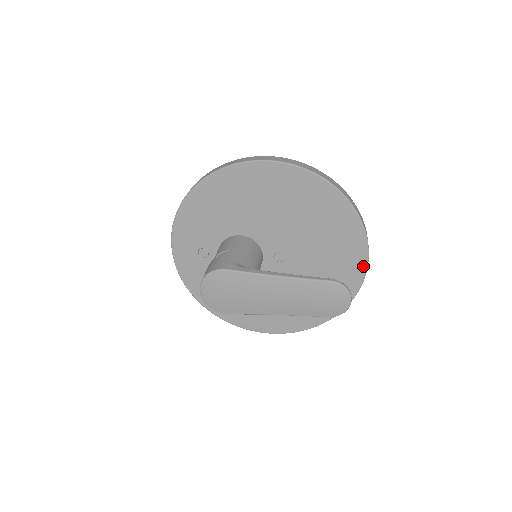
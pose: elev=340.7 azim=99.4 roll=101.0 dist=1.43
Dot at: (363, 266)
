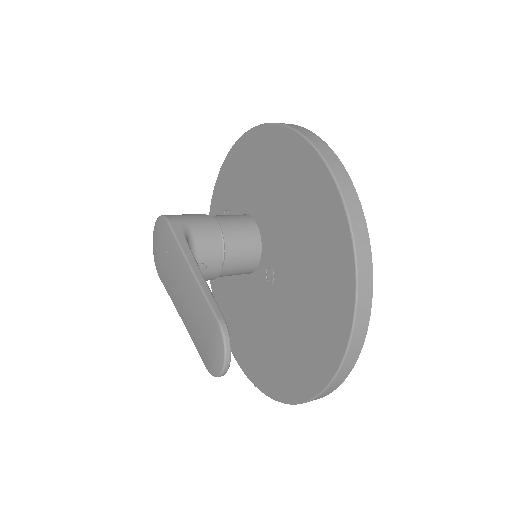
Dot at: (332, 367)
